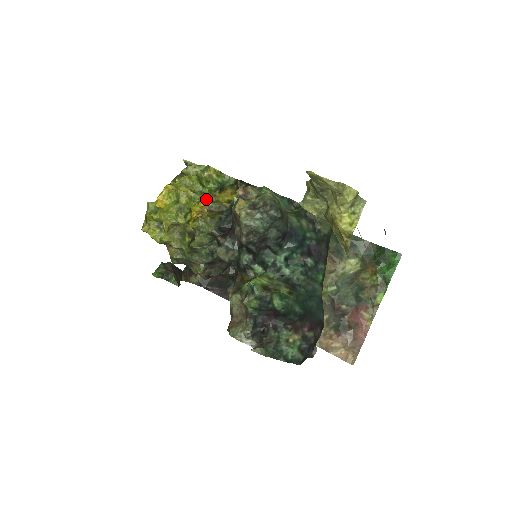
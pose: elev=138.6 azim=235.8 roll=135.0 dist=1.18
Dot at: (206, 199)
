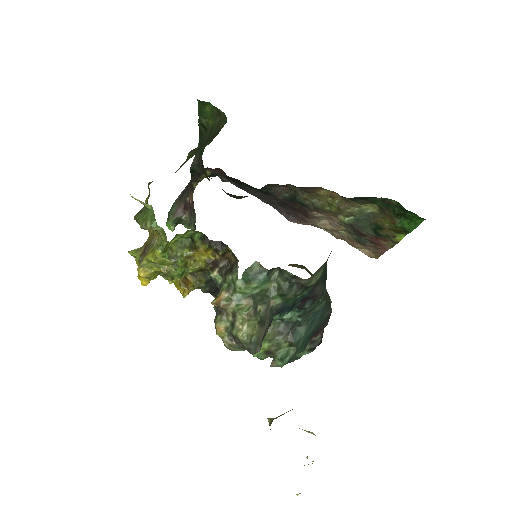
Dot at: (183, 269)
